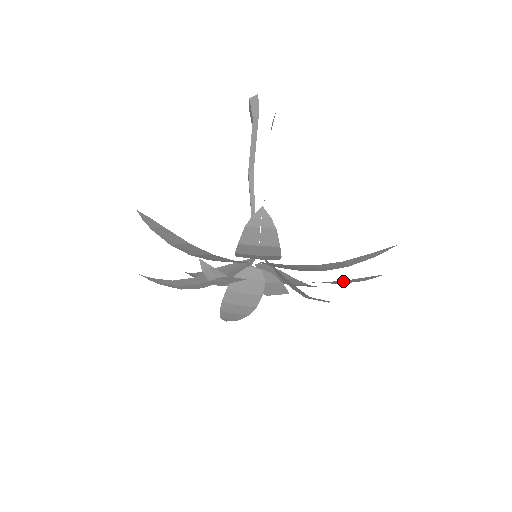
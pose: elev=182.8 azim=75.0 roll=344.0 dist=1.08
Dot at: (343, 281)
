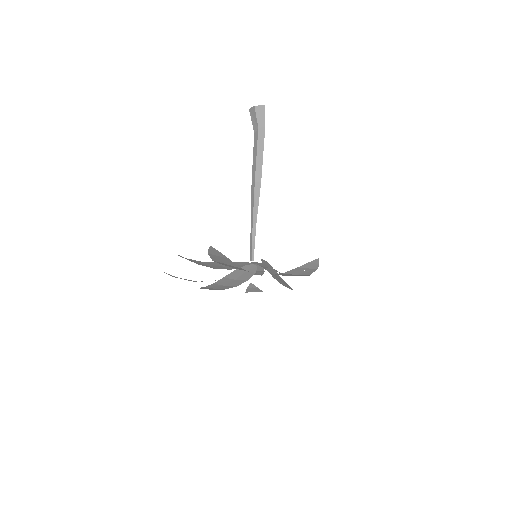
Dot at: occluded
